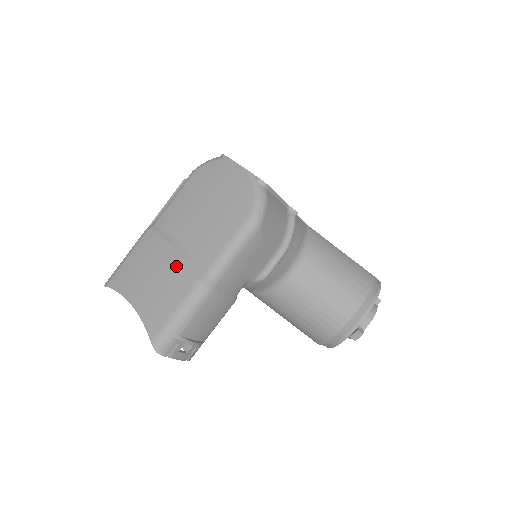
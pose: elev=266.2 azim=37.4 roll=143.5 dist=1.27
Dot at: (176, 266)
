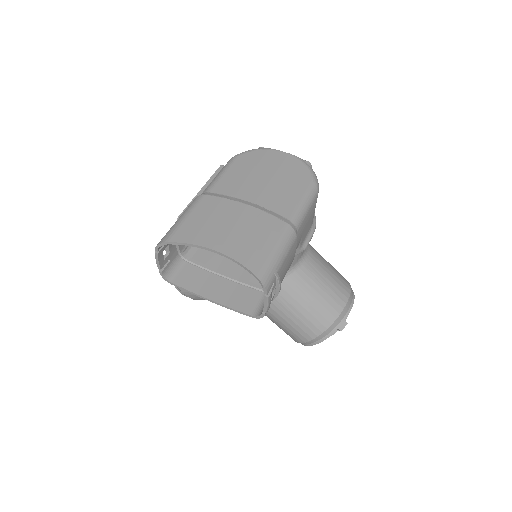
Dot at: (257, 216)
